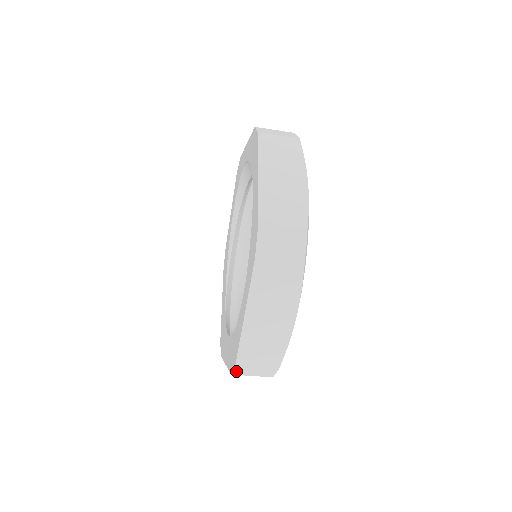
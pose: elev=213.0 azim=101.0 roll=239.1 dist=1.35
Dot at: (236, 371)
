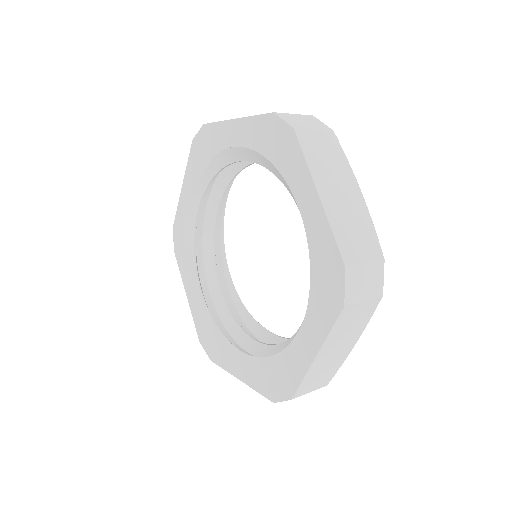
Dot at: (283, 400)
